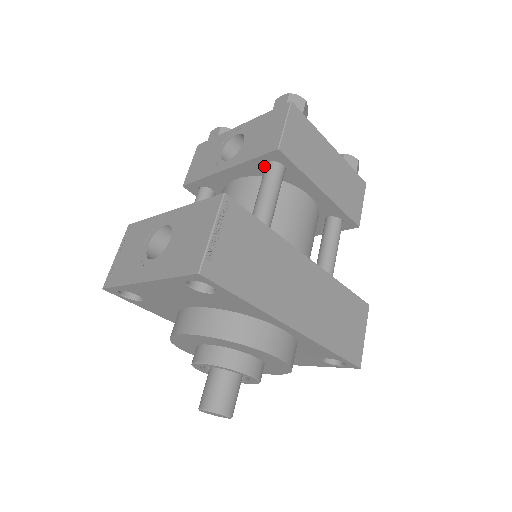
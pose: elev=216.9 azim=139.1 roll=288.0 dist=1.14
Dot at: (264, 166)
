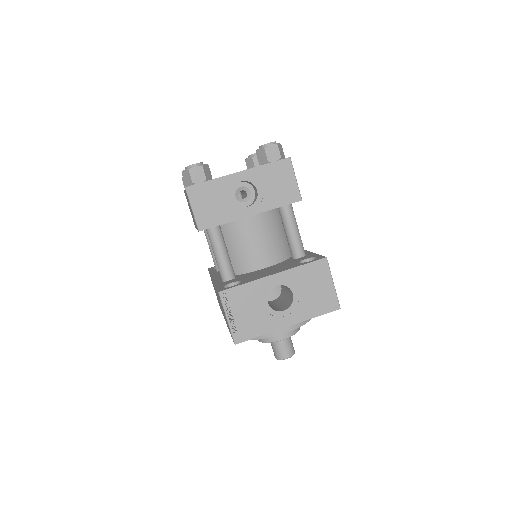
Dot at: occluded
